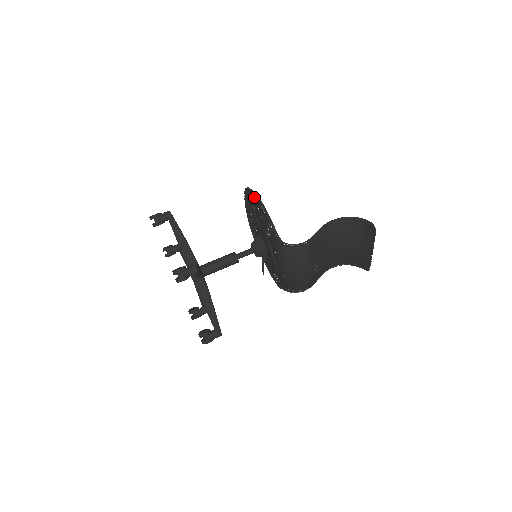
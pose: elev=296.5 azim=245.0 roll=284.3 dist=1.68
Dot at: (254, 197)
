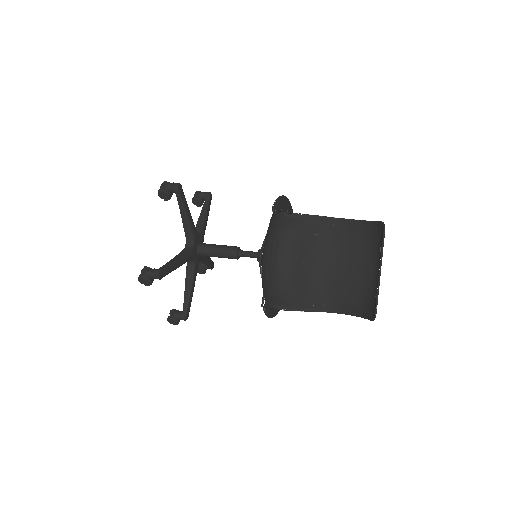
Dot at: occluded
